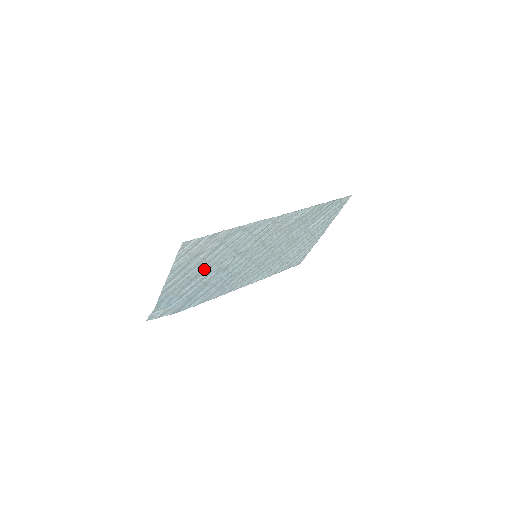
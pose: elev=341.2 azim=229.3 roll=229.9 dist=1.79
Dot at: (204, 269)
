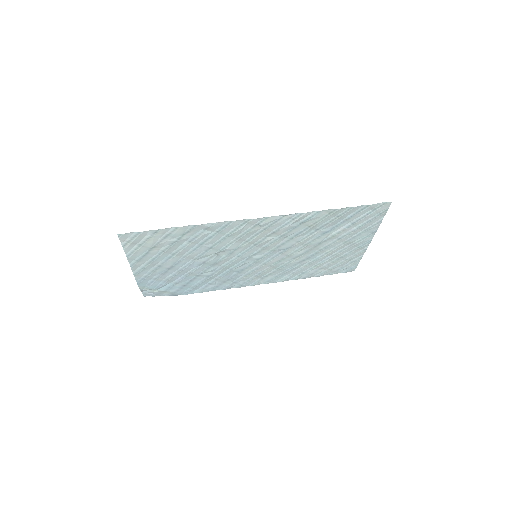
Dot at: (179, 261)
